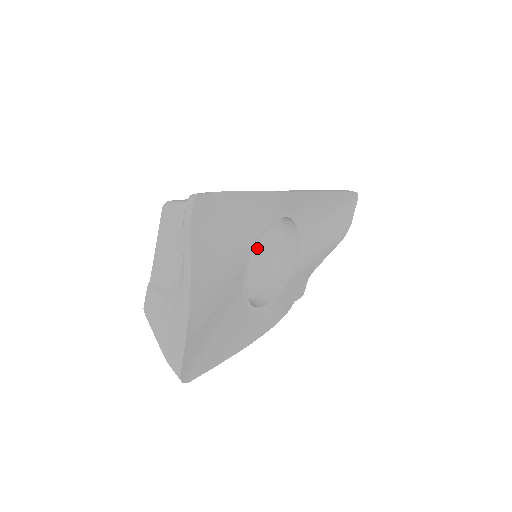
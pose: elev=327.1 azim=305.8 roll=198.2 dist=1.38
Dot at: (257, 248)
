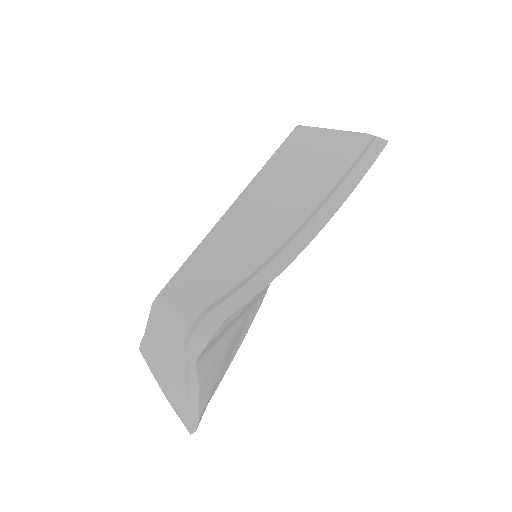
Dot at: occluded
